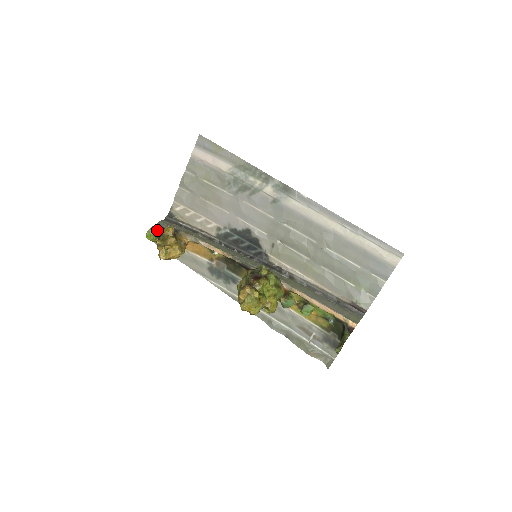
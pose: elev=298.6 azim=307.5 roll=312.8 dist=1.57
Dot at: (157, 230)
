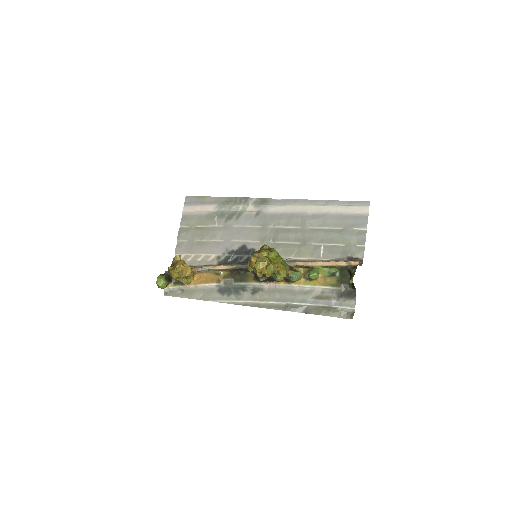
Dot at: (165, 276)
